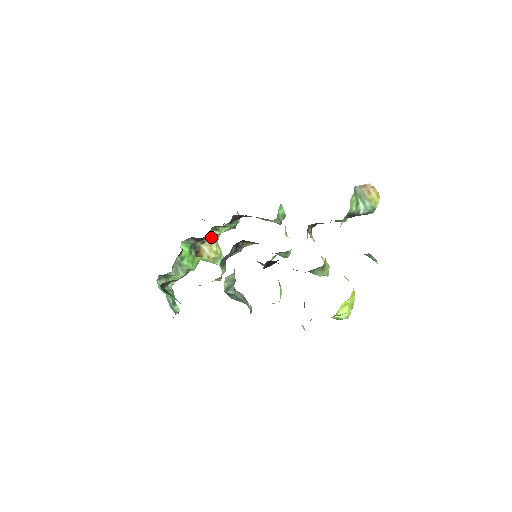
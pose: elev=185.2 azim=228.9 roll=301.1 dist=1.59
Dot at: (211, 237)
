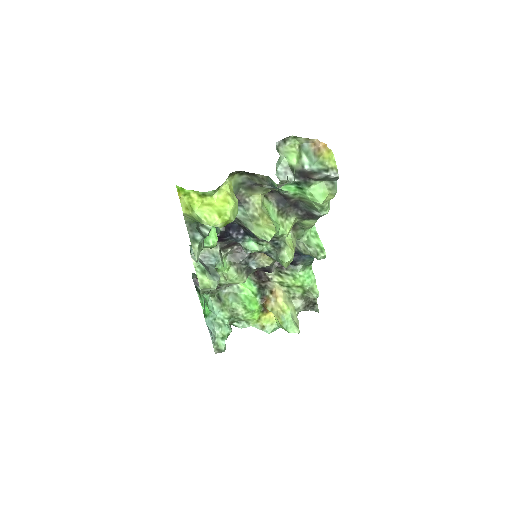
Dot at: (279, 288)
